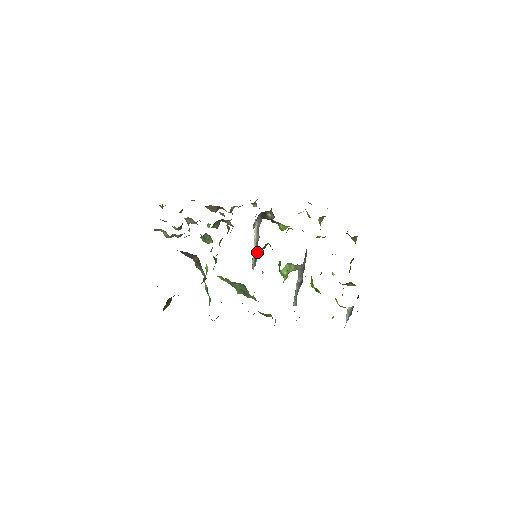
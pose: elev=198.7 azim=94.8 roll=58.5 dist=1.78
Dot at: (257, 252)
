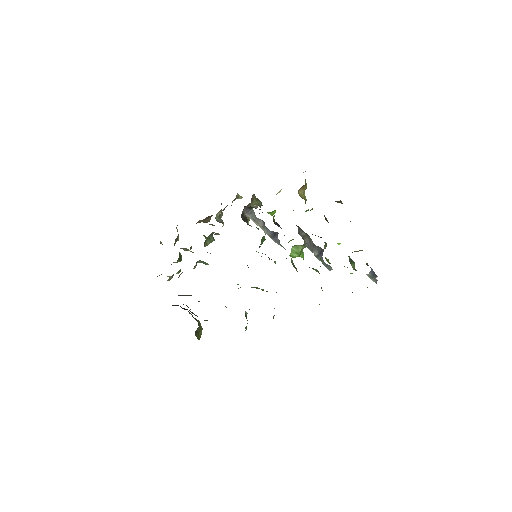
Dot at: (272, 233)
